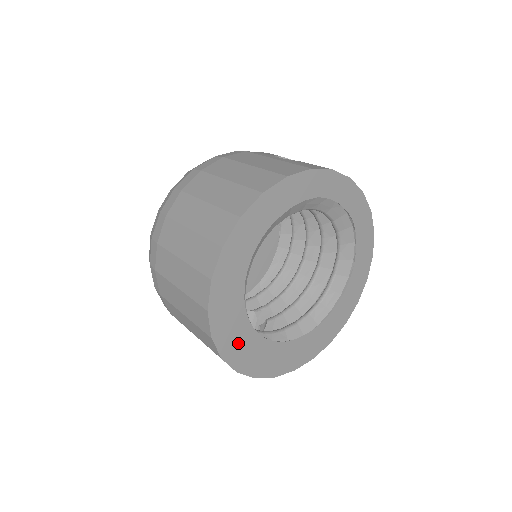
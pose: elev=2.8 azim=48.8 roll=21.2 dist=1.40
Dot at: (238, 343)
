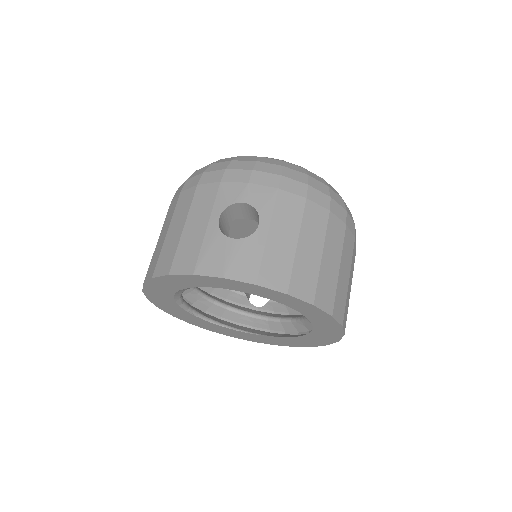
Dot at: (200, 323)
